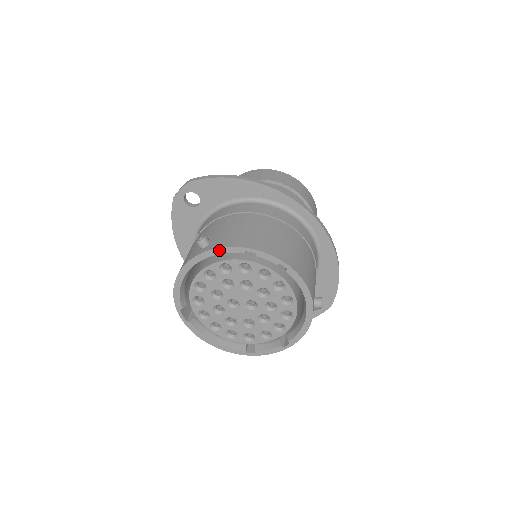
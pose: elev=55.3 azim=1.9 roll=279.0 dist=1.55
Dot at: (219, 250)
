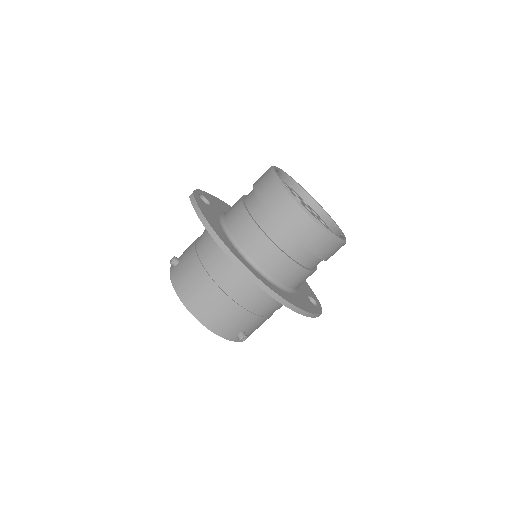
Dot at: (172, 279)
